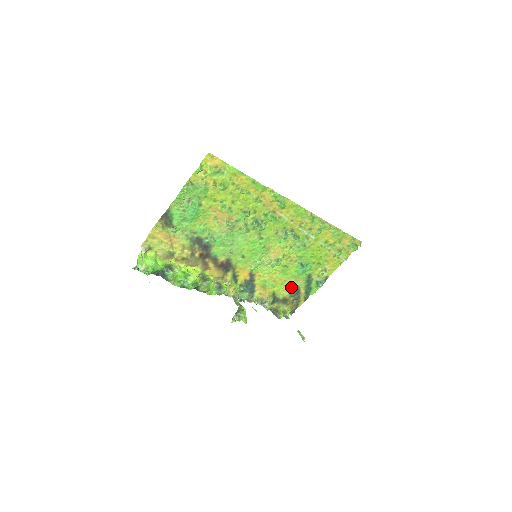
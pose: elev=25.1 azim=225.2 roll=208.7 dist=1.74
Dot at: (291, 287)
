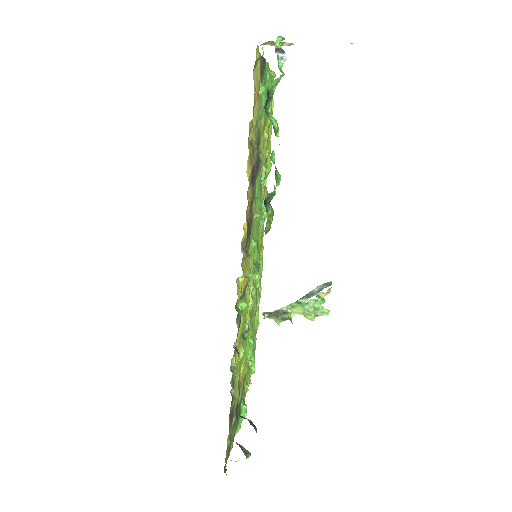
Dot at: (238, 384)
